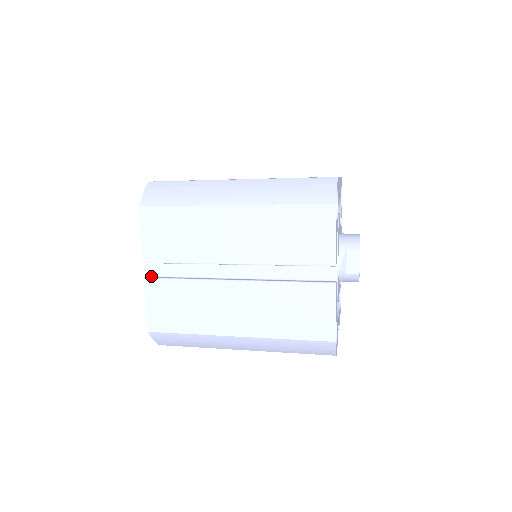
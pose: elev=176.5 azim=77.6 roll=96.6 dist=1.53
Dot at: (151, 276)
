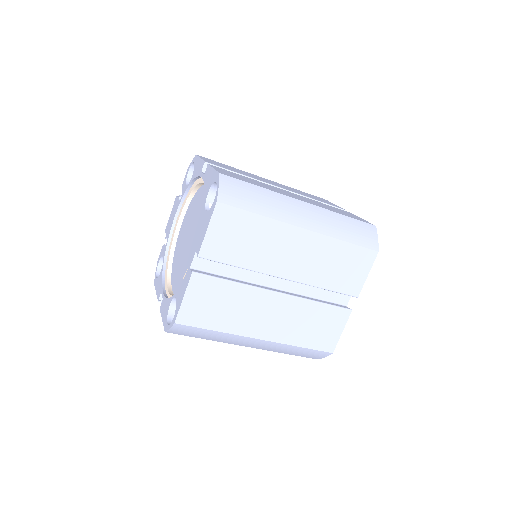
Dot at: (192, 268)
